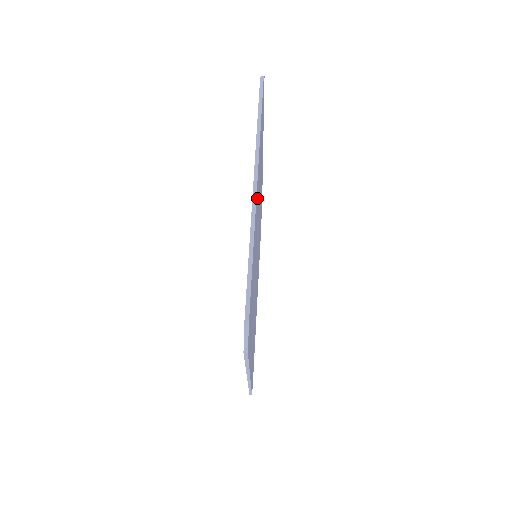
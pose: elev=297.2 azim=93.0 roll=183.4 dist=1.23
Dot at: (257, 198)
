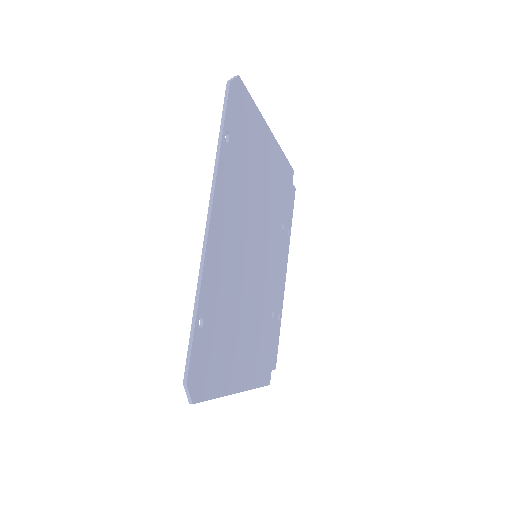
Dot at: (270, 156)
